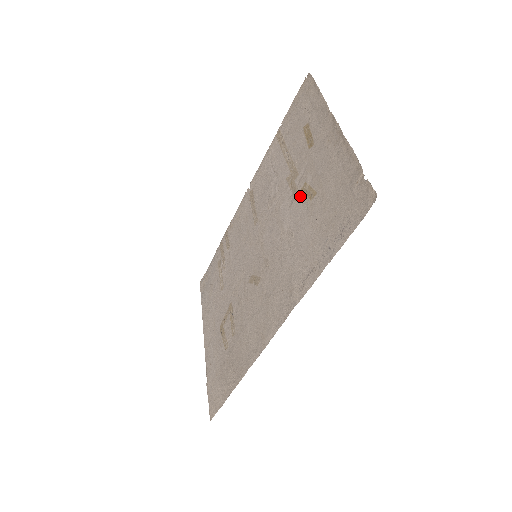
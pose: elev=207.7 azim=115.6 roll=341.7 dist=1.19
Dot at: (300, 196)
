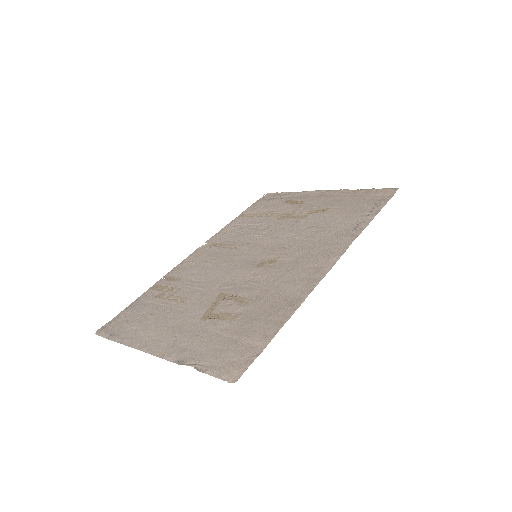
Dot at: (308, 215)
